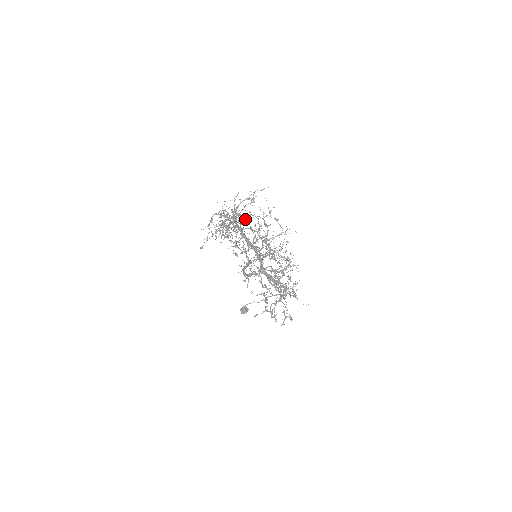
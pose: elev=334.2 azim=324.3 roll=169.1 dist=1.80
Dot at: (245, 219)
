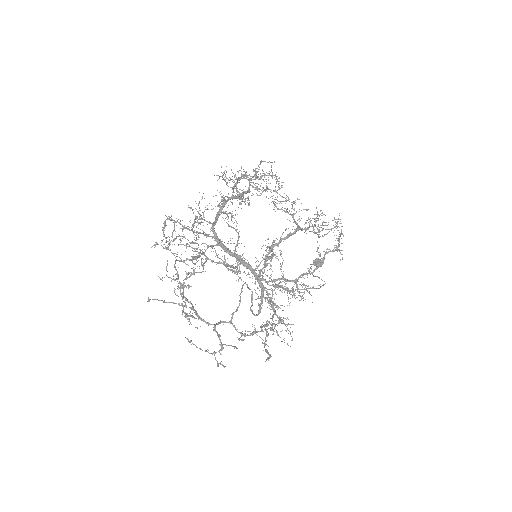
Dot at: (186, 244)
